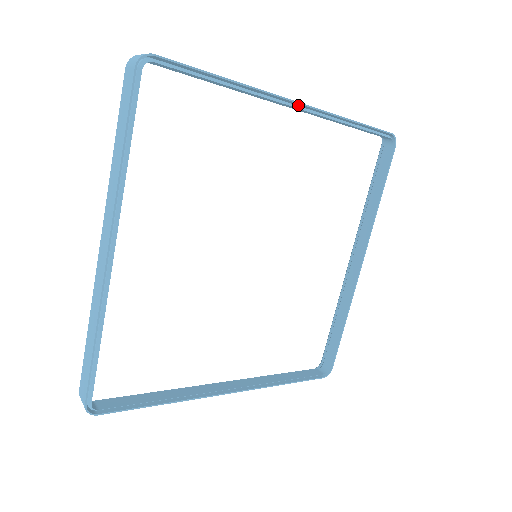
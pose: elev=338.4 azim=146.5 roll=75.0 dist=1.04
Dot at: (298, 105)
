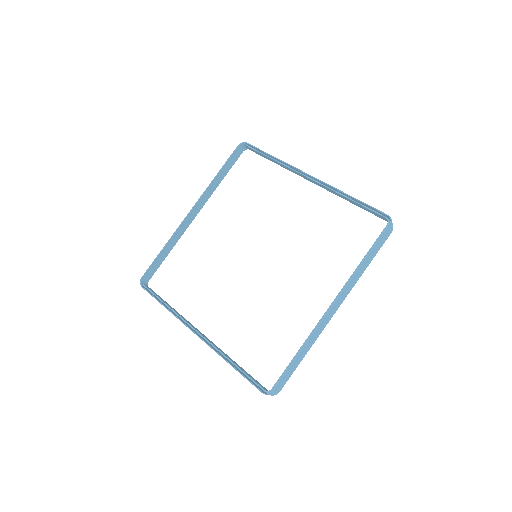
Dot at: occluded
